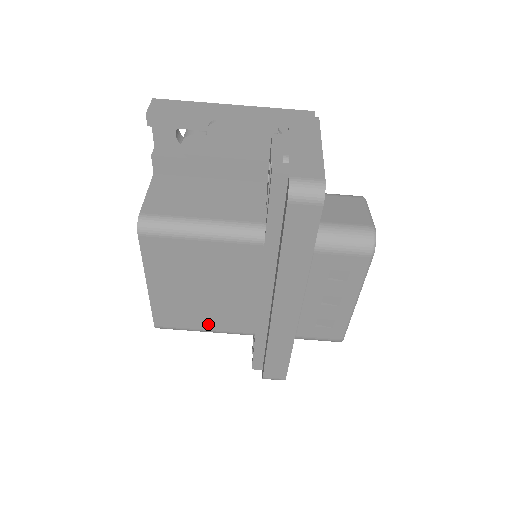
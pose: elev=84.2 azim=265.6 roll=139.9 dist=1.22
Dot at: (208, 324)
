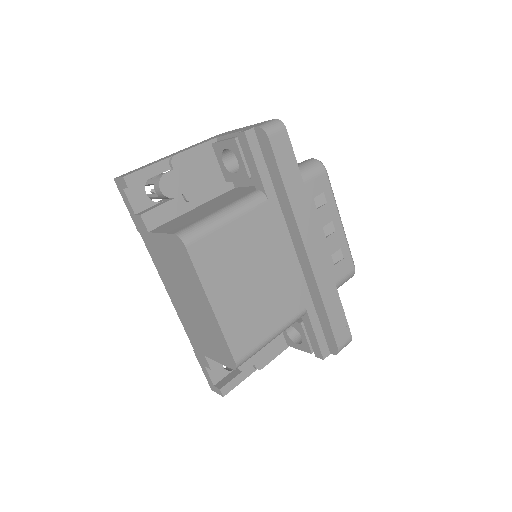
Dot at: (271, 323)
